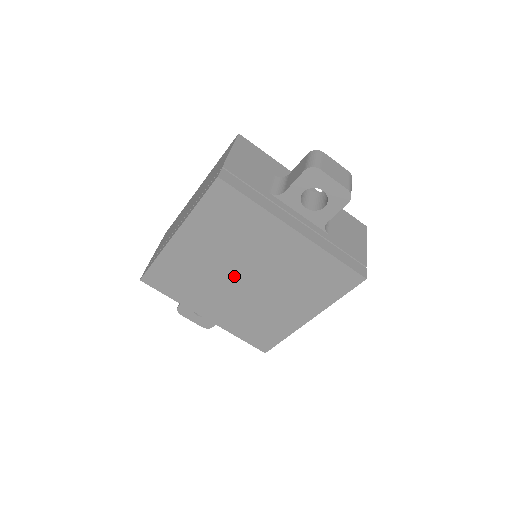
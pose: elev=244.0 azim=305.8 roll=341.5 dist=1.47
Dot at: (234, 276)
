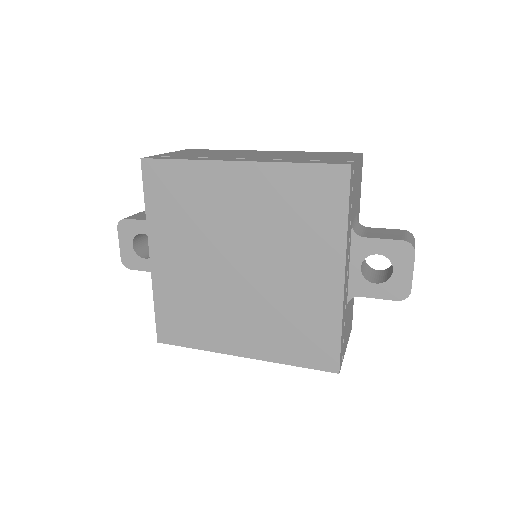
Dot at: (235, 253)
